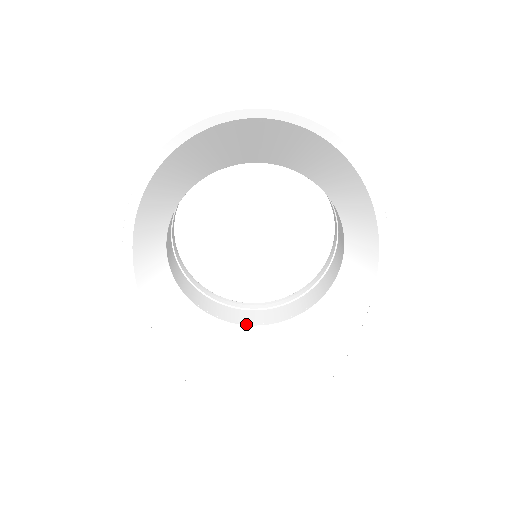
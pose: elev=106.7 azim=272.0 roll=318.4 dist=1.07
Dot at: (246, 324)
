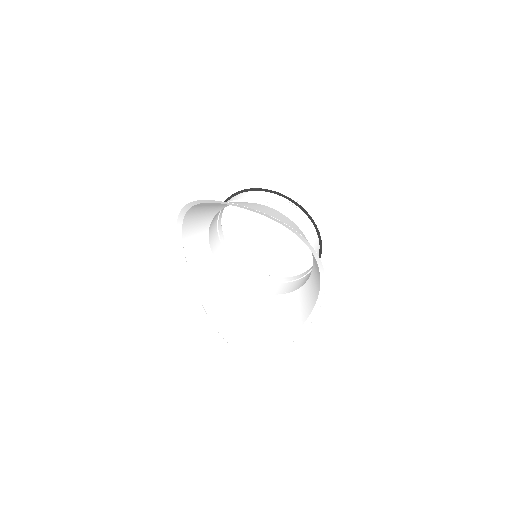
Dot at: (255, 290)
